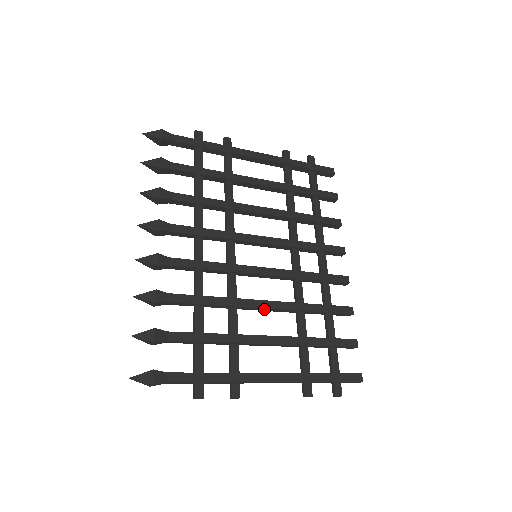
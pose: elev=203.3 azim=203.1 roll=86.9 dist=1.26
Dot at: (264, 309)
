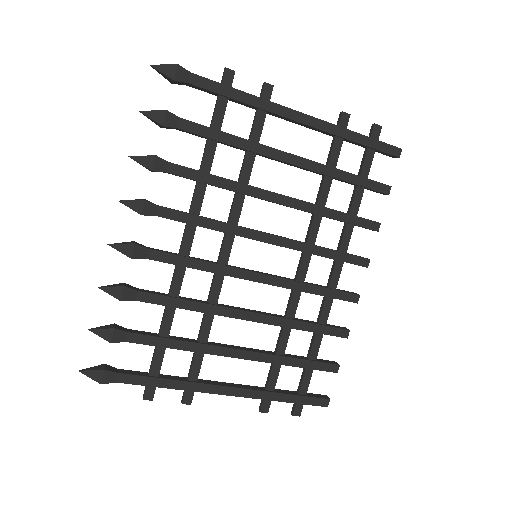
Dot at: (245, 319)
